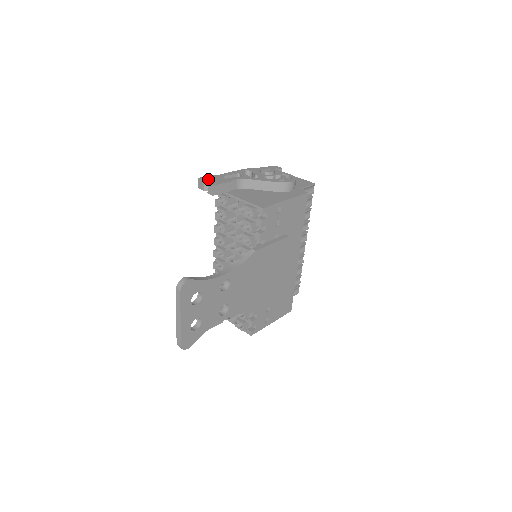
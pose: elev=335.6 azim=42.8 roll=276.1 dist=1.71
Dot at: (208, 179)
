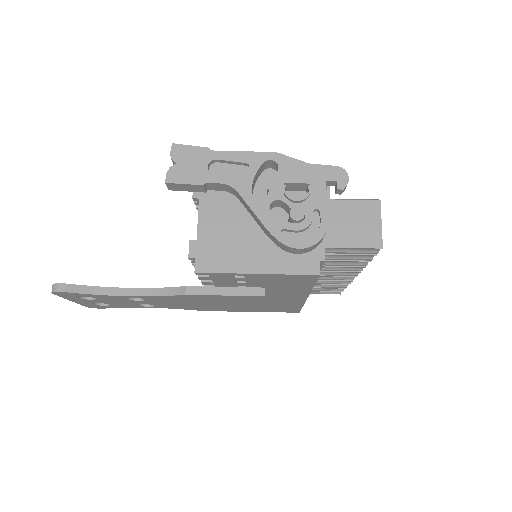
Dot at: (181, 157)
